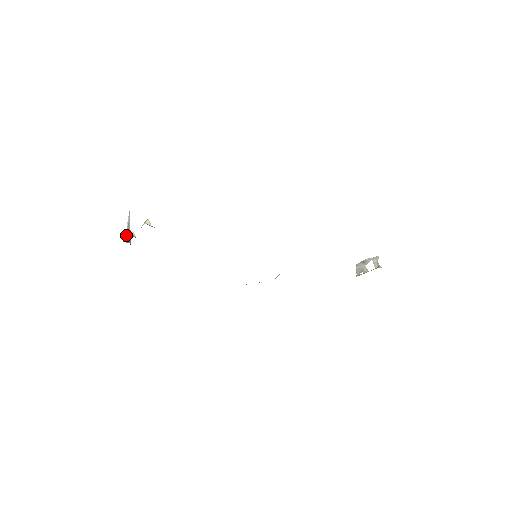
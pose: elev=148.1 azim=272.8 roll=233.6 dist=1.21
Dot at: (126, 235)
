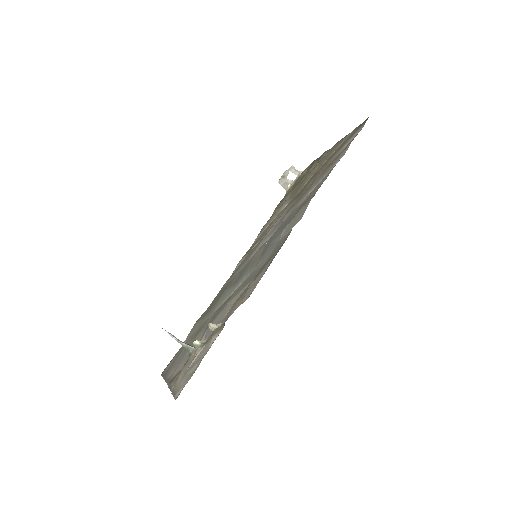
Dot at: occluded
